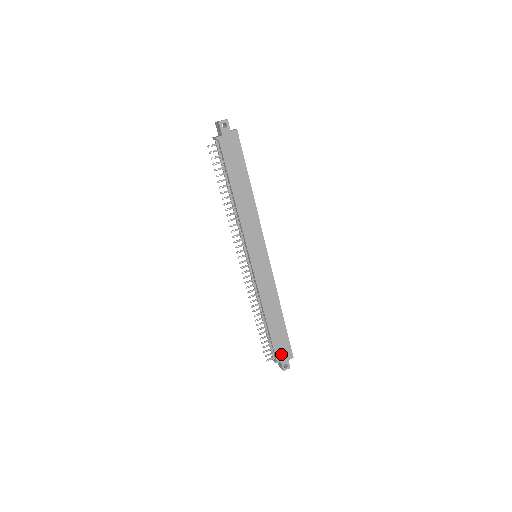
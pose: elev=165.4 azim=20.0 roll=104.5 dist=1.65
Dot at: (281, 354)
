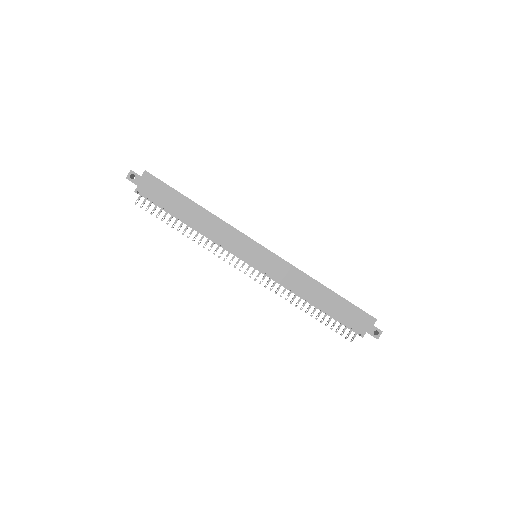
Dot at: (360, 325)
